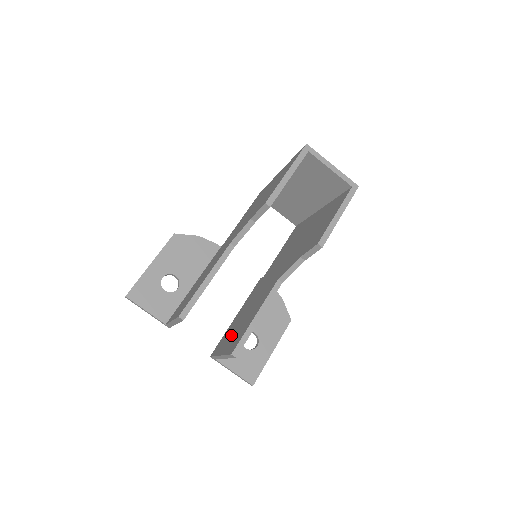
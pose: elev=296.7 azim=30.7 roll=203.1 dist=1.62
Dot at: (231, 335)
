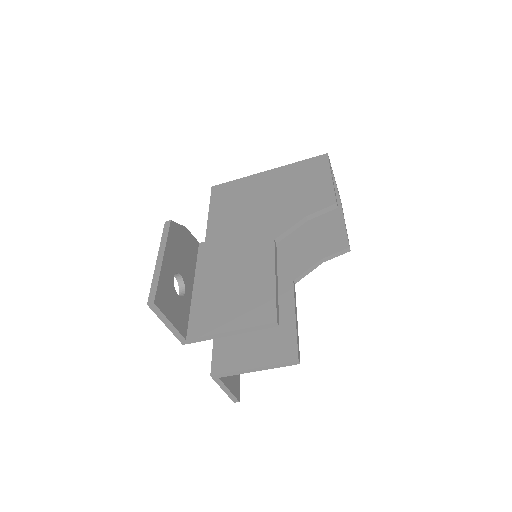
Dot at: (249, 344)
